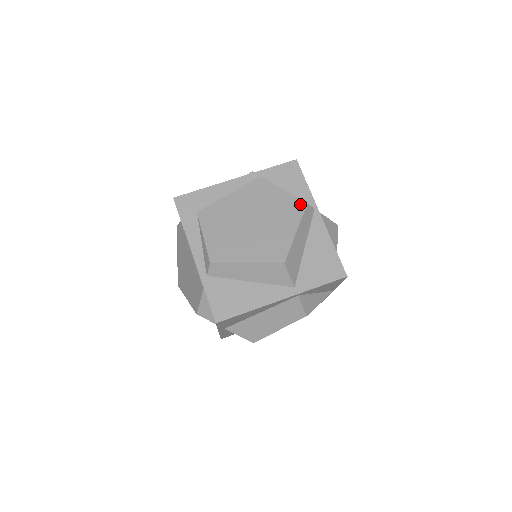
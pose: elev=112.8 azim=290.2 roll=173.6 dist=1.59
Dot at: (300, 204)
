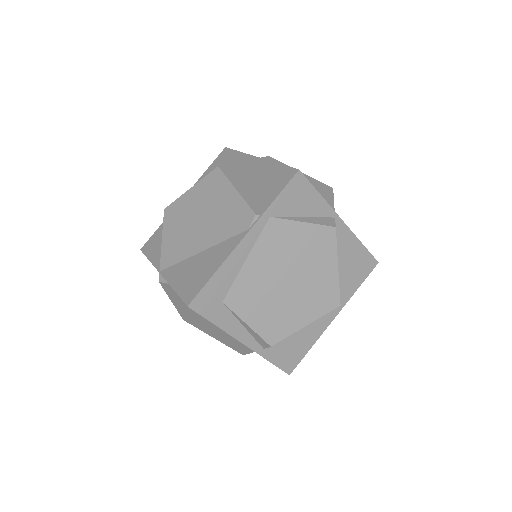
Dot at: (329, 232)
